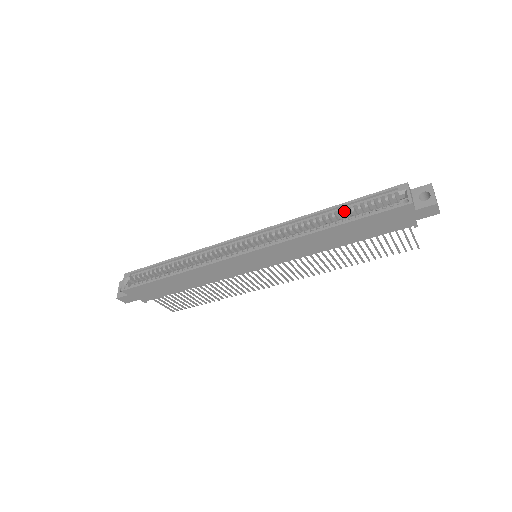
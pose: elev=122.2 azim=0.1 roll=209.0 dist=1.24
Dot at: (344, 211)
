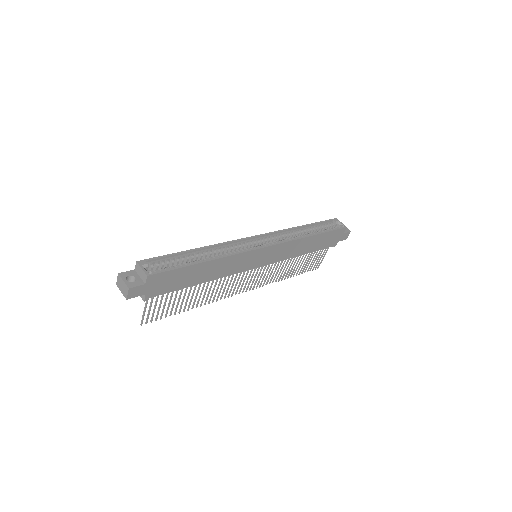
Dot at: (310, 229)
